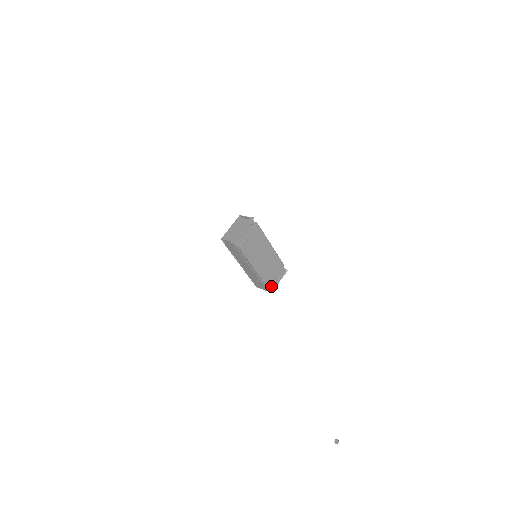
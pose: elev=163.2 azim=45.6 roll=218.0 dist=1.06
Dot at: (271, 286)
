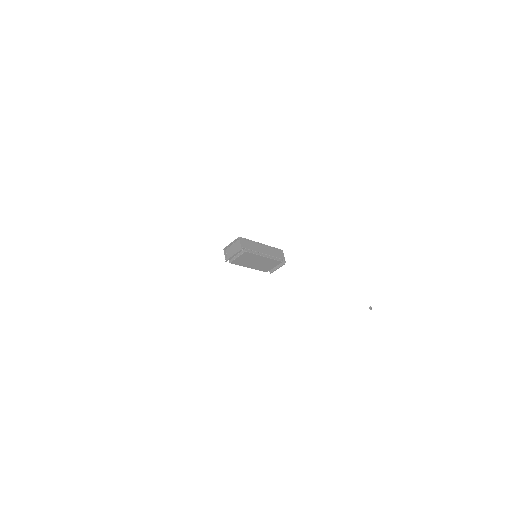
Dot at: occluded
